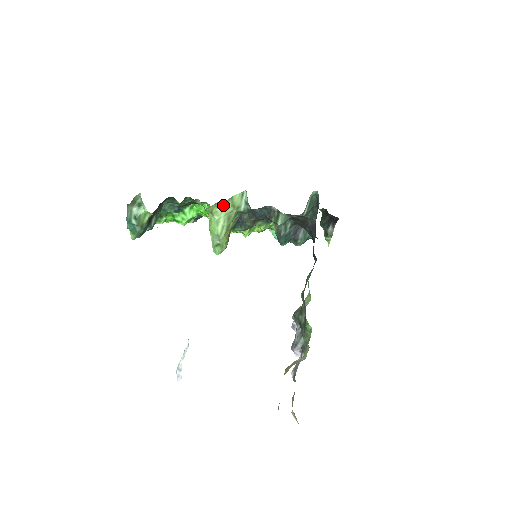
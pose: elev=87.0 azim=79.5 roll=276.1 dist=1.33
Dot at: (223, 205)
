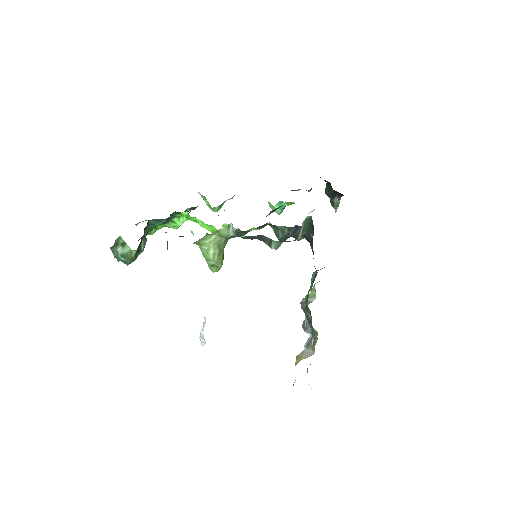
Dot at: (210, 237)
